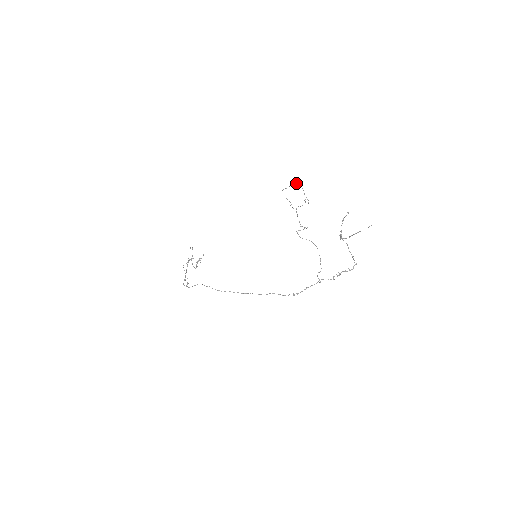
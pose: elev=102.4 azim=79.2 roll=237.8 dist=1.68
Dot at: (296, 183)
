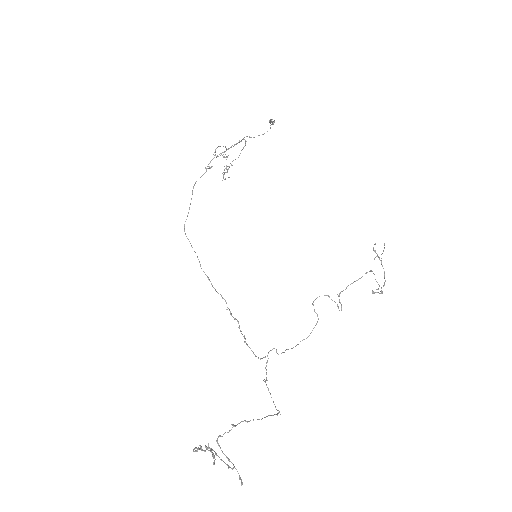
Dot at: (384, 271)
